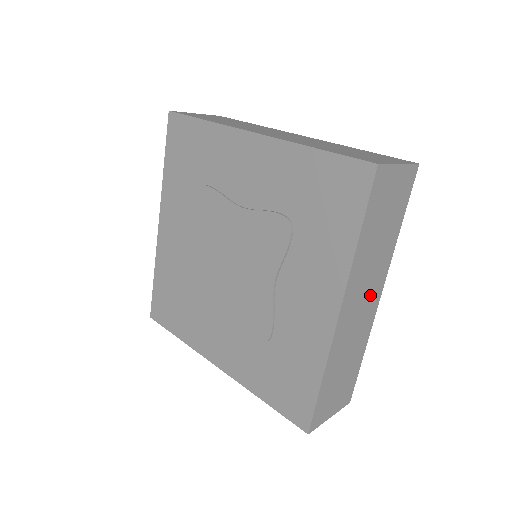
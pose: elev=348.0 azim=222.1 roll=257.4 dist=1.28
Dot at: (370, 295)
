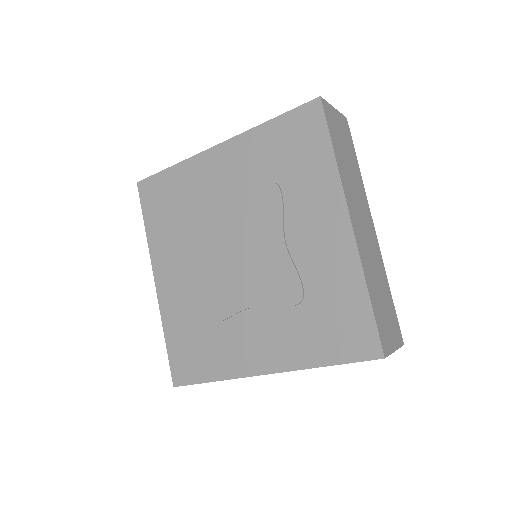
Dot at: (366, 220)
